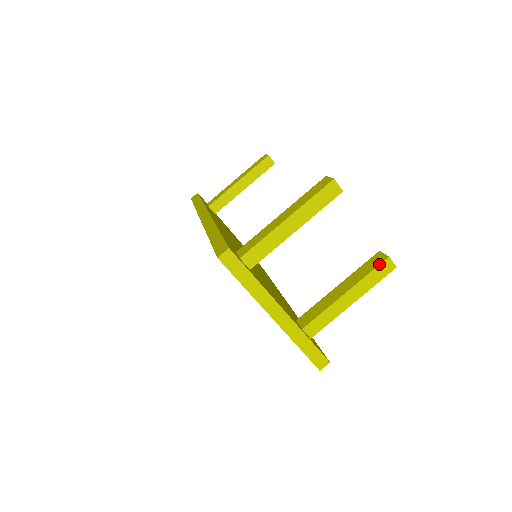
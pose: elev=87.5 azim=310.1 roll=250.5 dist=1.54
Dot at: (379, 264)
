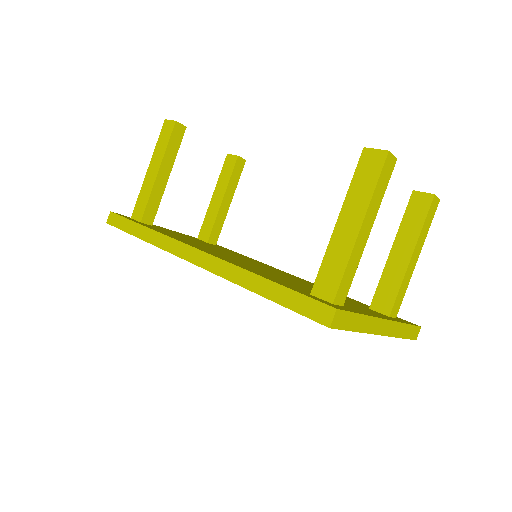
Dot at: (429, 208)
